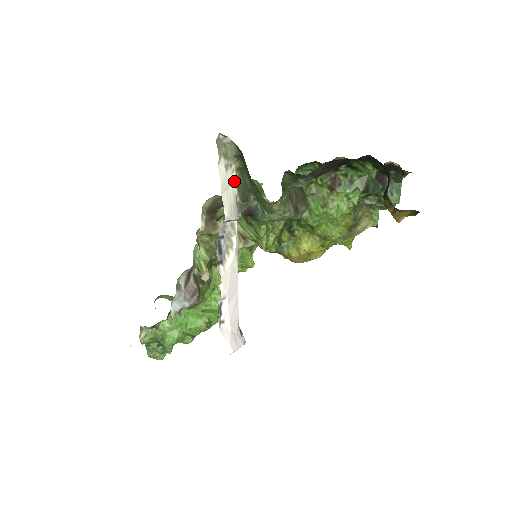
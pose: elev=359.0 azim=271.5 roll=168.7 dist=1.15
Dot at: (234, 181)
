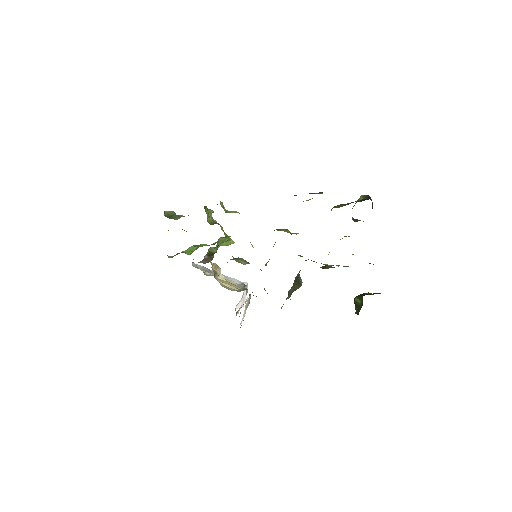
Dot at: occluded
